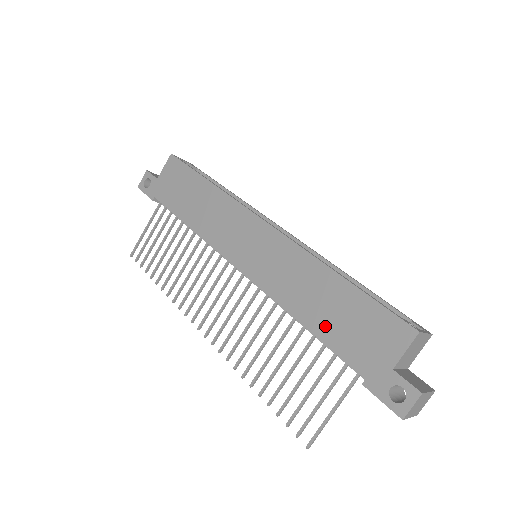
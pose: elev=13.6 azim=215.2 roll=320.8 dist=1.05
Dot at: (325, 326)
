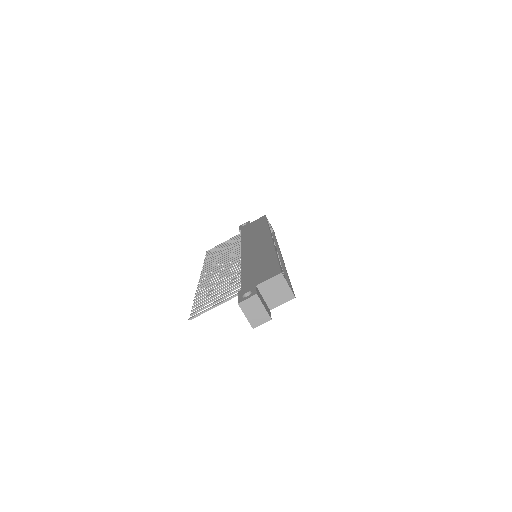
Dot at: (249, 271)
